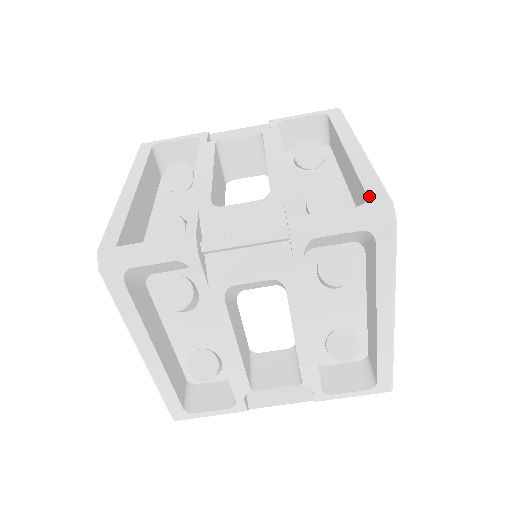
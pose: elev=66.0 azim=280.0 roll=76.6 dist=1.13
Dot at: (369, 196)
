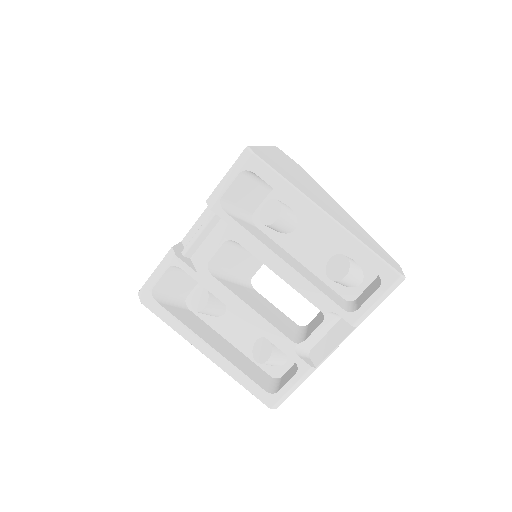
Dot at: occluded
